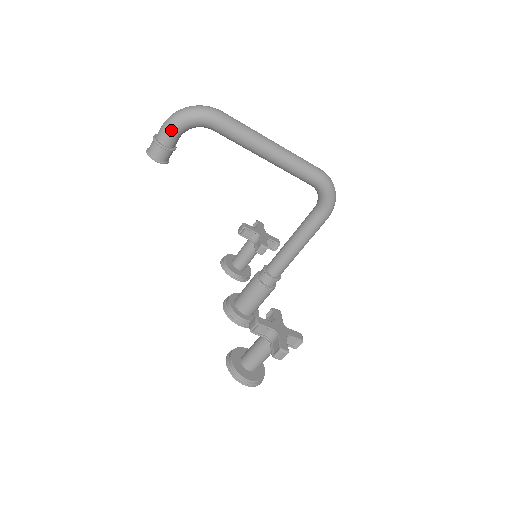
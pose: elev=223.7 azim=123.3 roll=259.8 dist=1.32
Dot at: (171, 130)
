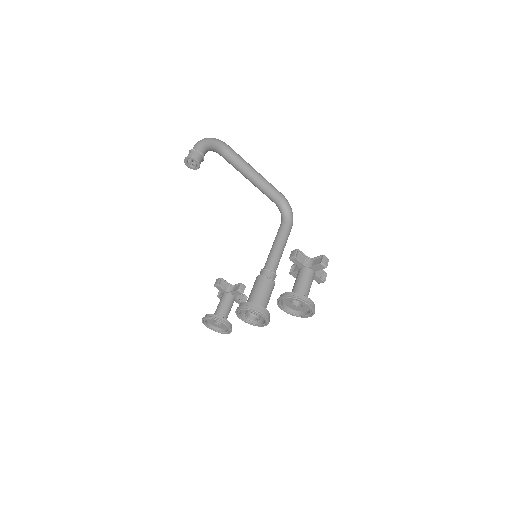
Dot at: (204, 144)
